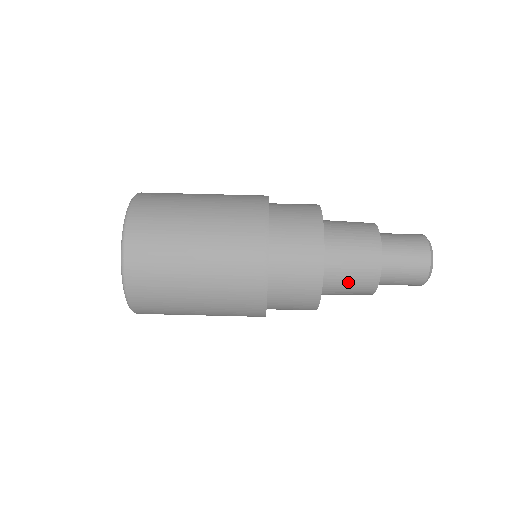
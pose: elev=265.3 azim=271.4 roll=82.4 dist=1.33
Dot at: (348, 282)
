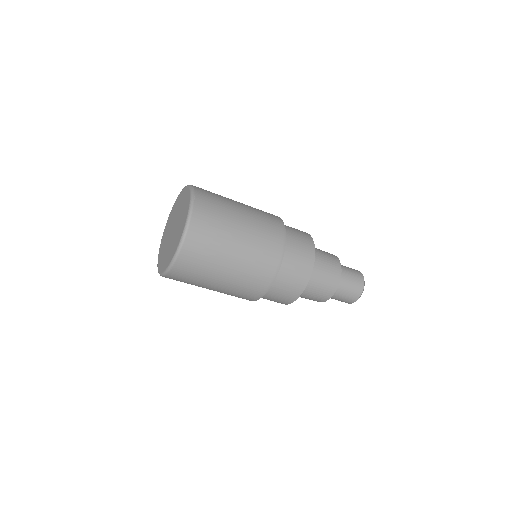
Dot at: (310, 295)
